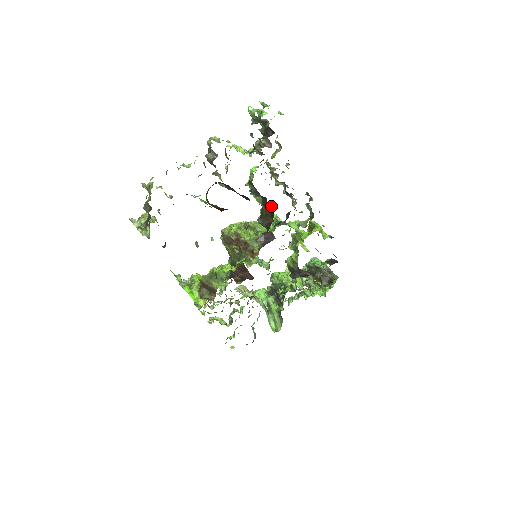
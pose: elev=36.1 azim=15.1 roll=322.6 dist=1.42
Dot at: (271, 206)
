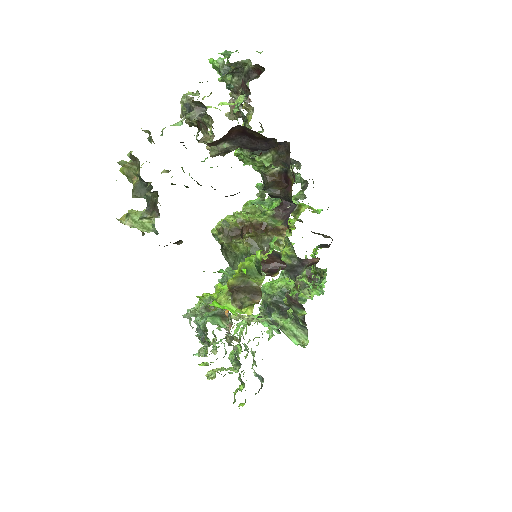
Dot at: (278, 168)
